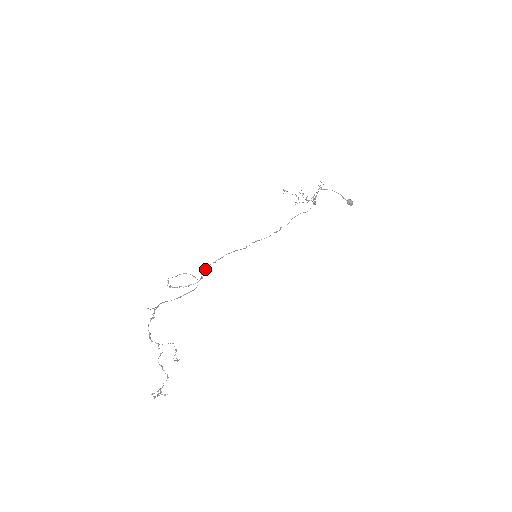
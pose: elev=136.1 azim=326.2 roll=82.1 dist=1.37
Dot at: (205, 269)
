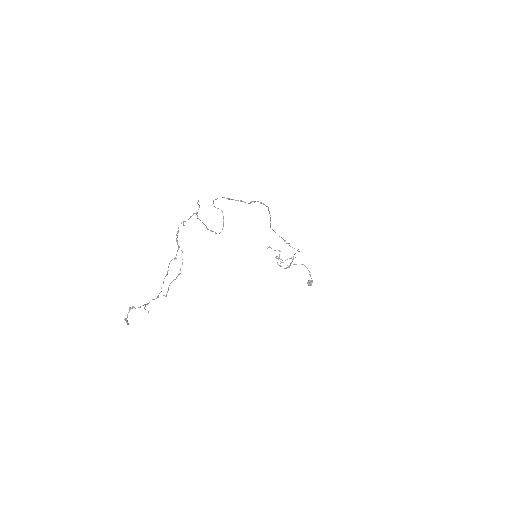
Dot at: occluded
